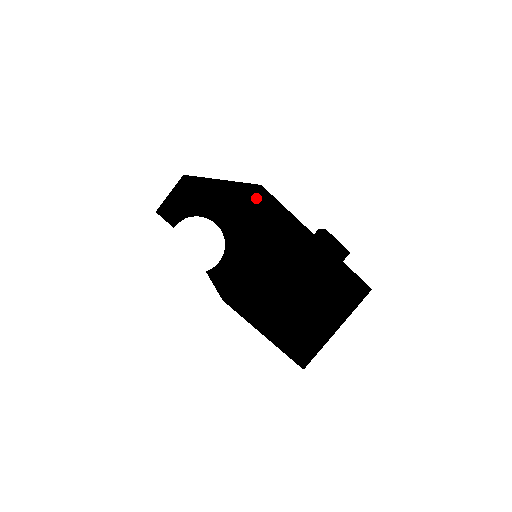
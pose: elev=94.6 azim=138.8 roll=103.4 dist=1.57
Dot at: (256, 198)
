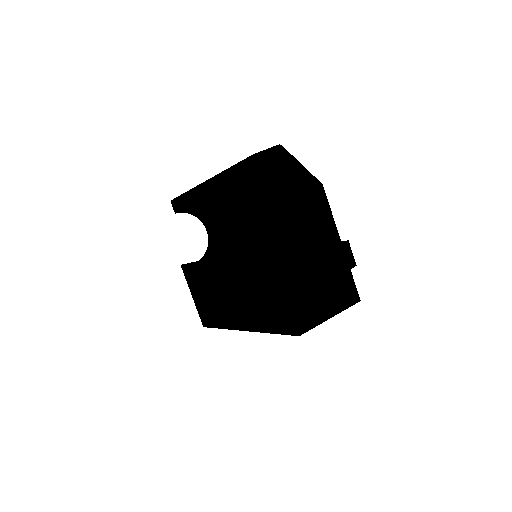
Dot at: (317, 190)
